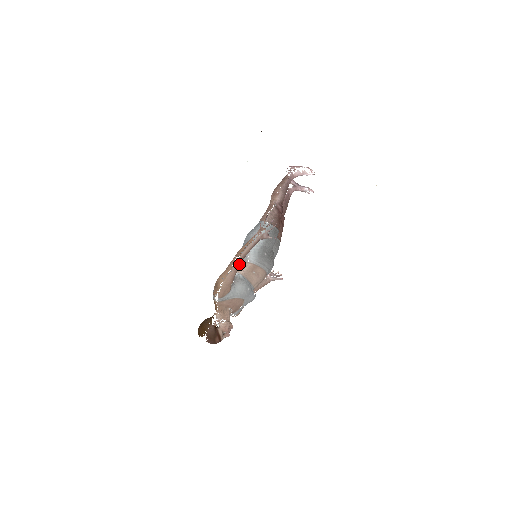
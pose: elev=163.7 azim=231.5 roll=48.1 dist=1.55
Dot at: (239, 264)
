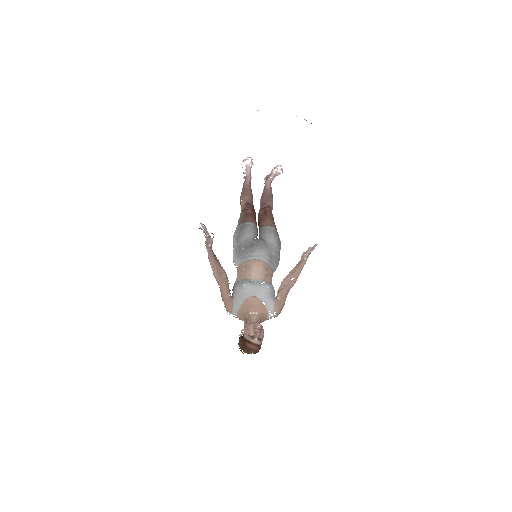
Dot at: (222, 276)
